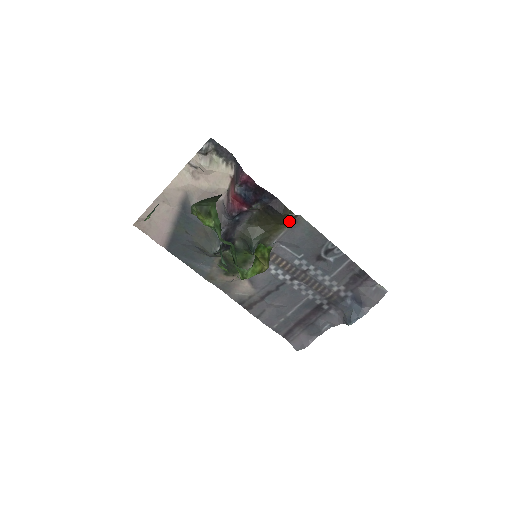
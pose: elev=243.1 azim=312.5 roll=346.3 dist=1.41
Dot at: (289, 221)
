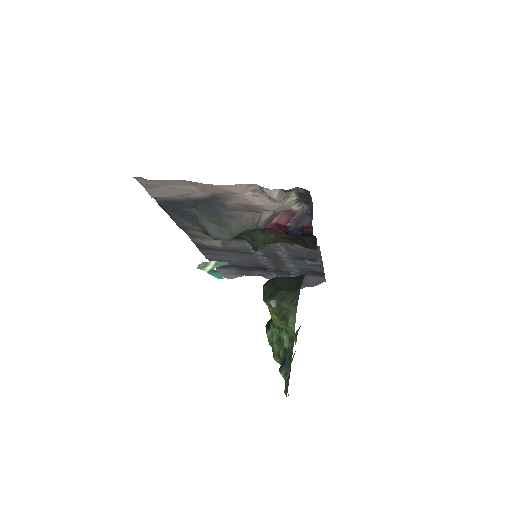
Dot at: occluded
